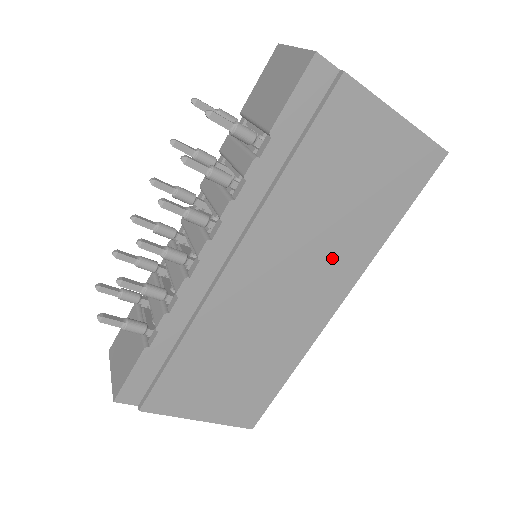
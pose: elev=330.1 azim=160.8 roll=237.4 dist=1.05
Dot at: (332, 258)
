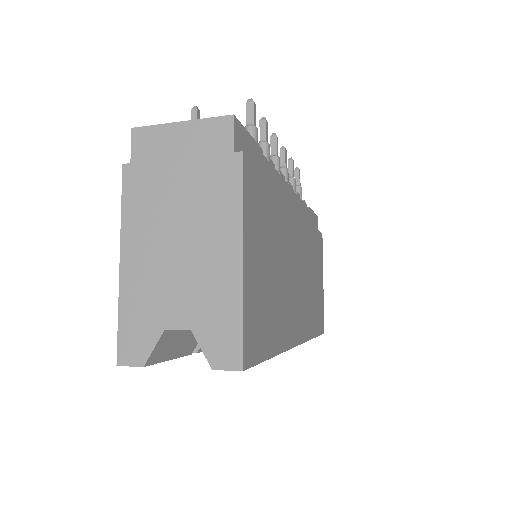
Dot at: (306, 300)
